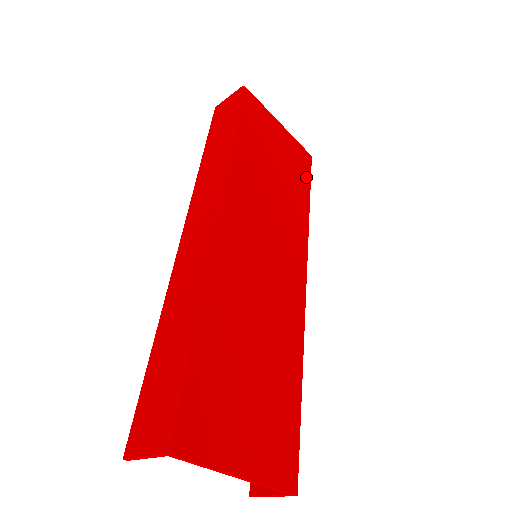
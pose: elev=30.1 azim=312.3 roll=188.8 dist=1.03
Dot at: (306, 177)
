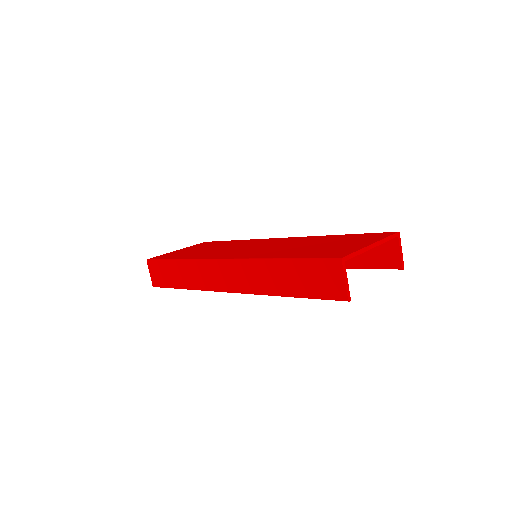
Dot at: (217, 242)
